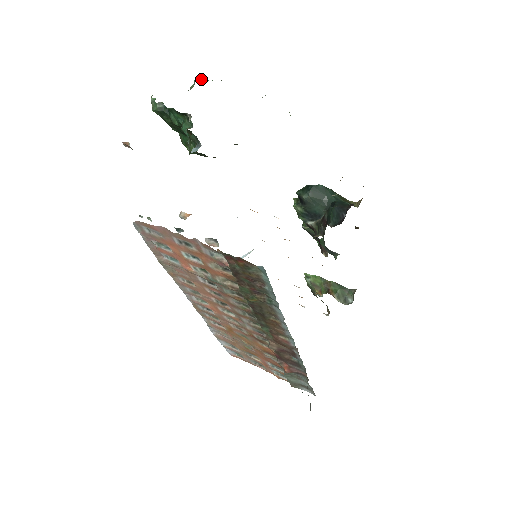
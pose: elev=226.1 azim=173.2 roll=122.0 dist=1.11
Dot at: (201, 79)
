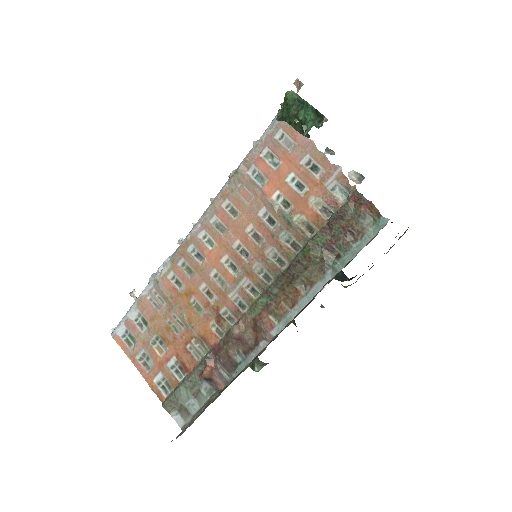
Dot at: occluded
